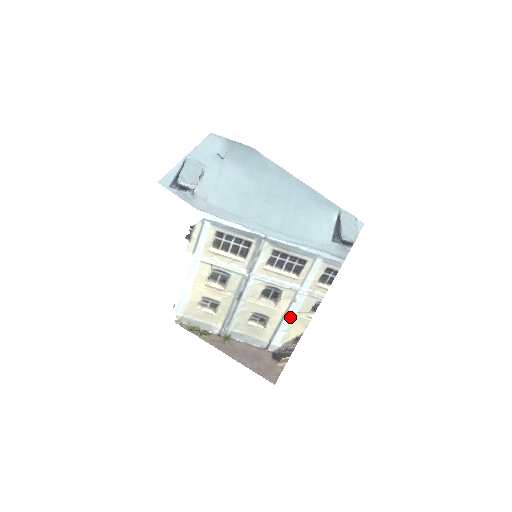
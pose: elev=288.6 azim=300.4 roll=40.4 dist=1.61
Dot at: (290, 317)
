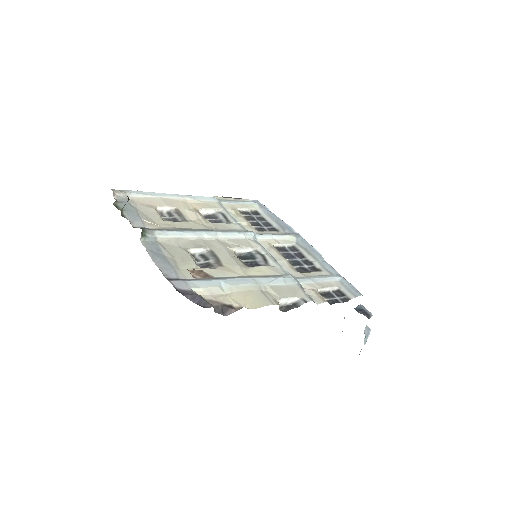
Dot at: (252, 281)
